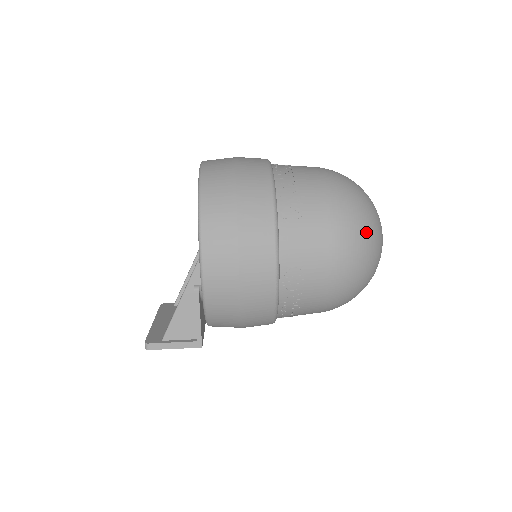
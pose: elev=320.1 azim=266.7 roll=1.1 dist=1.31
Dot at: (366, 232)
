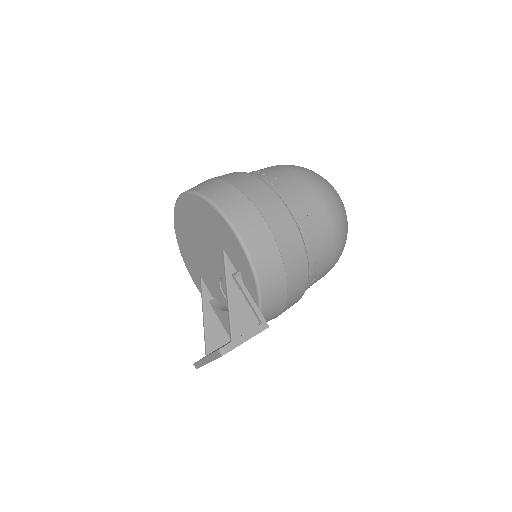
Dot at: (325, 180)
